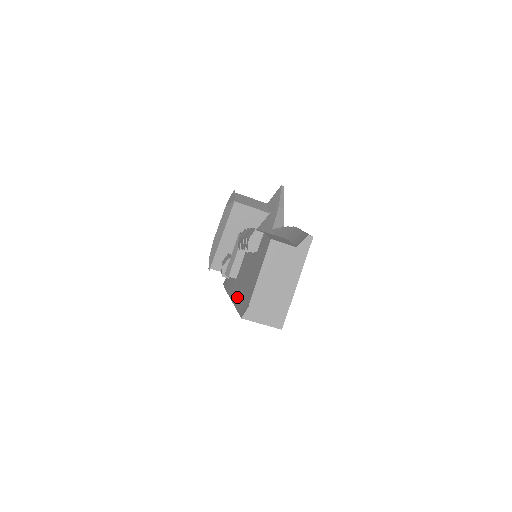
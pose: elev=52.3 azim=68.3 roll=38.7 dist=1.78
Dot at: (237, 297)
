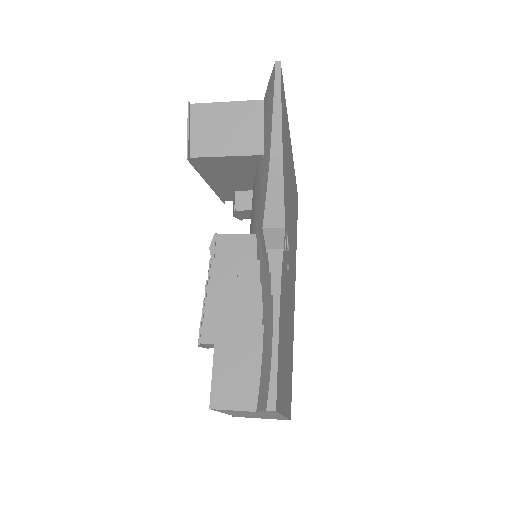
Dot at: occluded
